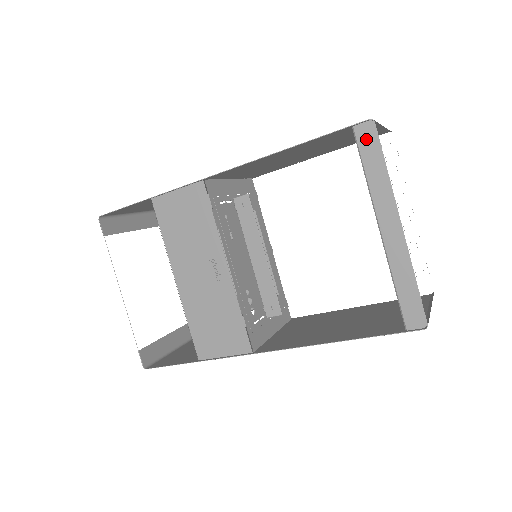
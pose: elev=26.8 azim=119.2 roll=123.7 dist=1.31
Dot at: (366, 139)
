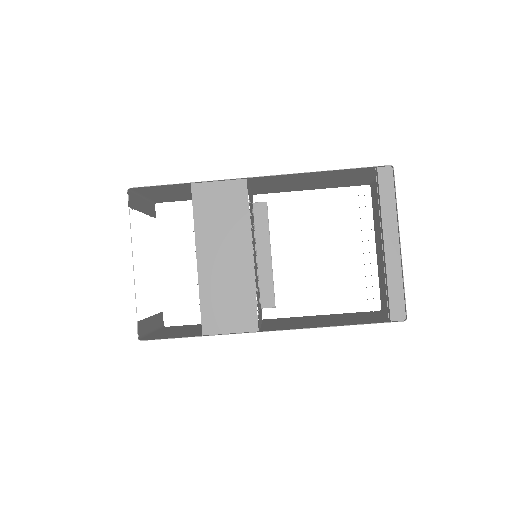
Dot at: (385, 178)
